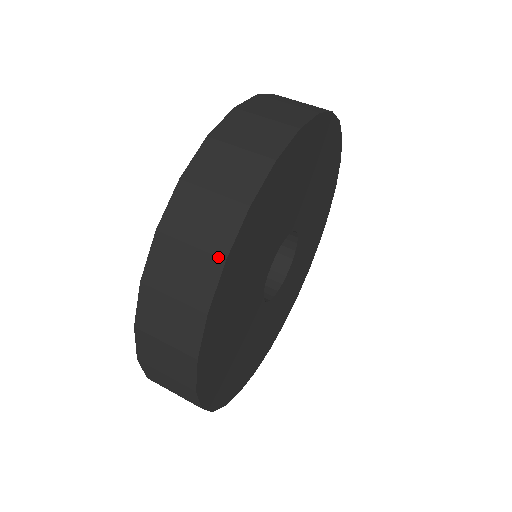
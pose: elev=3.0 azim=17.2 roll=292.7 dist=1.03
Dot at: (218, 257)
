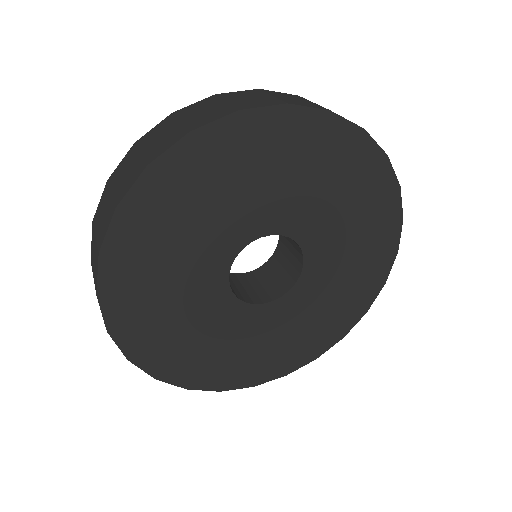
Dot at: (115, 204)
